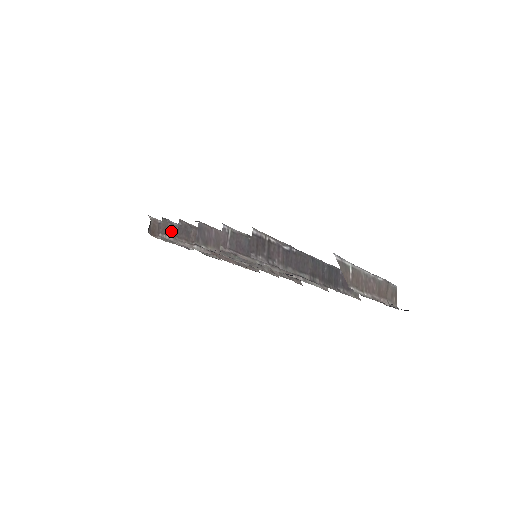
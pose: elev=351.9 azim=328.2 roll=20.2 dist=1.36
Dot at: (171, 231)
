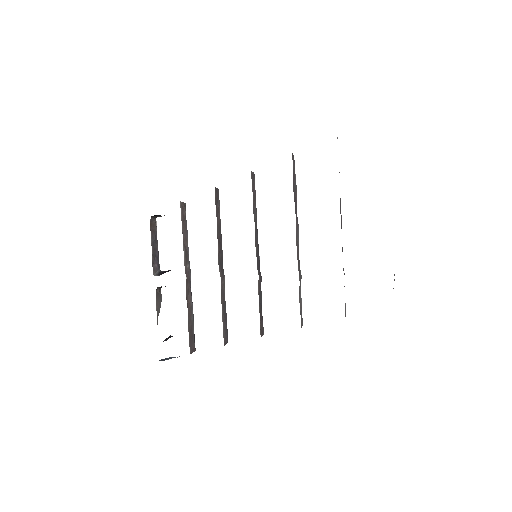
Dot at: (184, 215)
